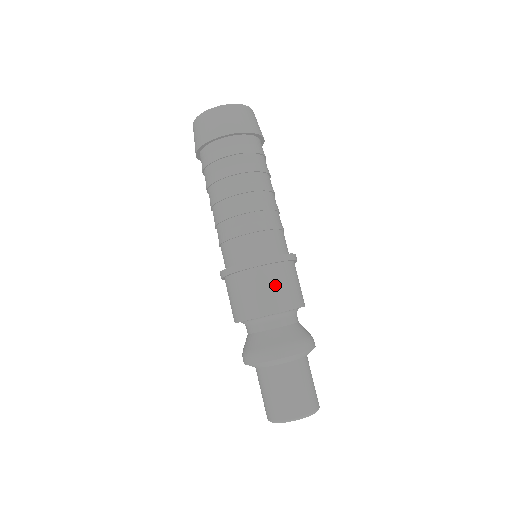
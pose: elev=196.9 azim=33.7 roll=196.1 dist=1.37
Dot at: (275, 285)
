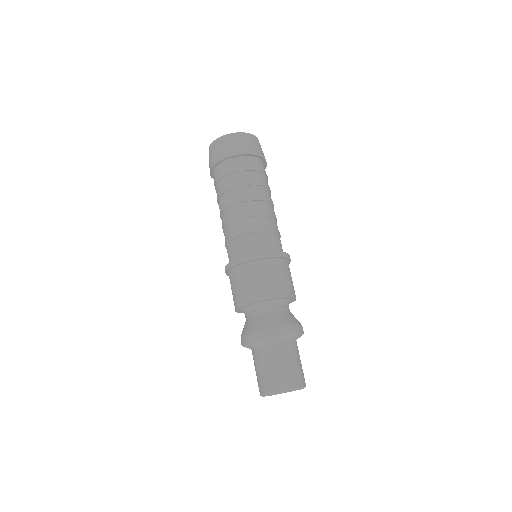
Dot at: (254, 279)
